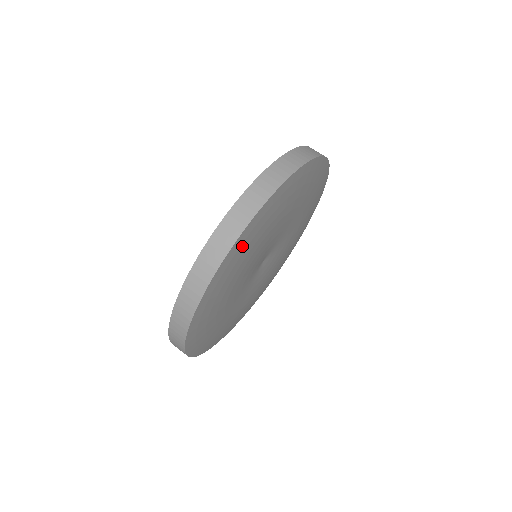
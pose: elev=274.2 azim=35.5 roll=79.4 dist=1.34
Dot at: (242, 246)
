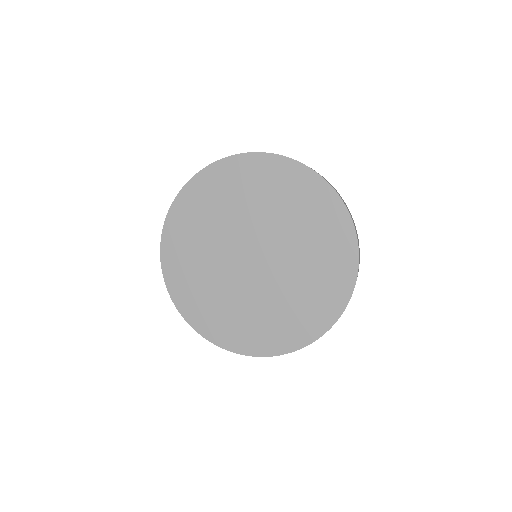
Dot at: occluded
